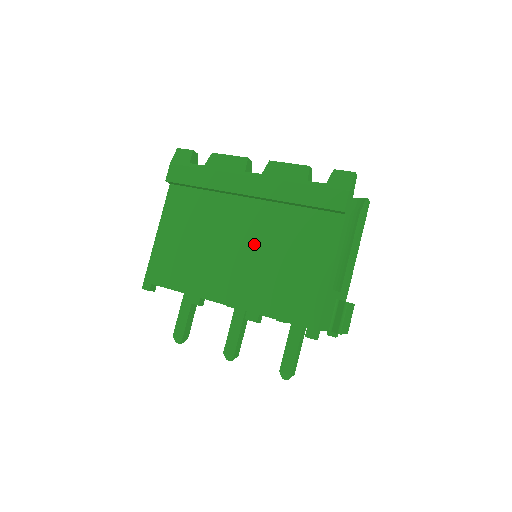
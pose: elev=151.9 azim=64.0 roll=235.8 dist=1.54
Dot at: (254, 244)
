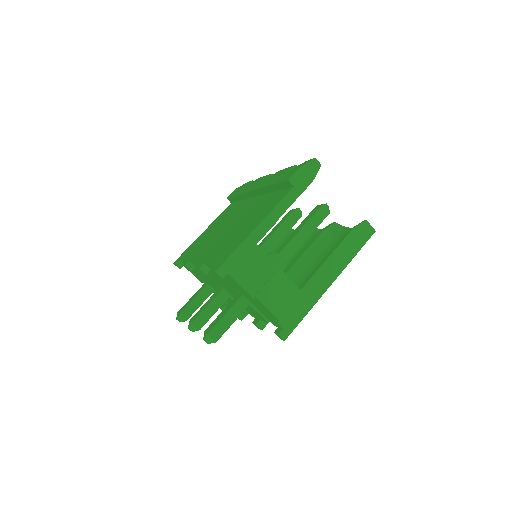
Dot at: (237, 221)
